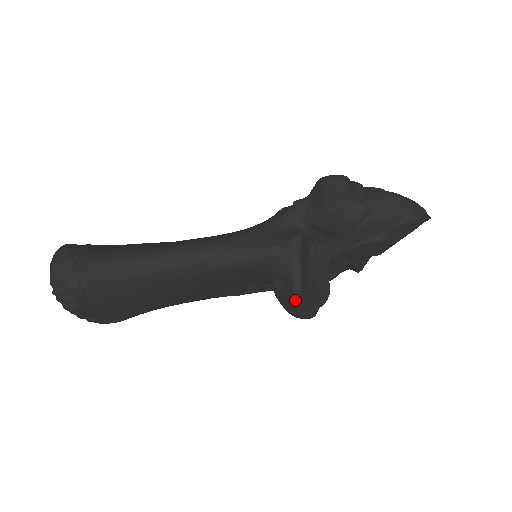
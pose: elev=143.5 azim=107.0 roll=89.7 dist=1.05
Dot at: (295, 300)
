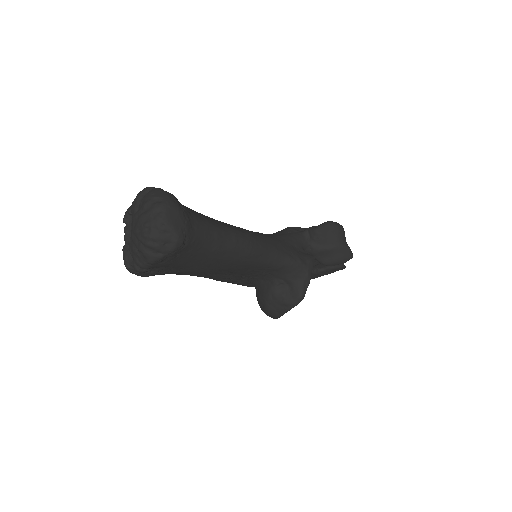
Dot at: (294, 305)
